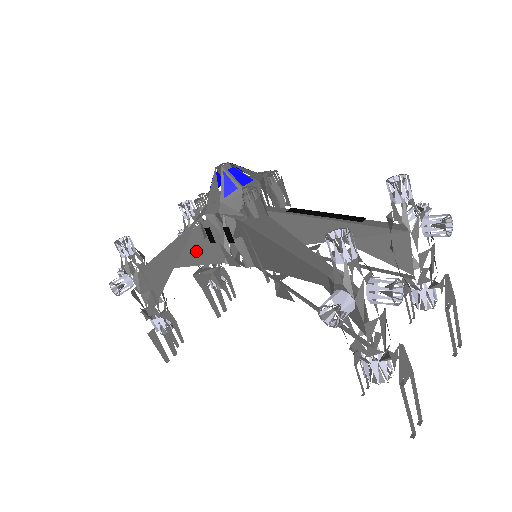
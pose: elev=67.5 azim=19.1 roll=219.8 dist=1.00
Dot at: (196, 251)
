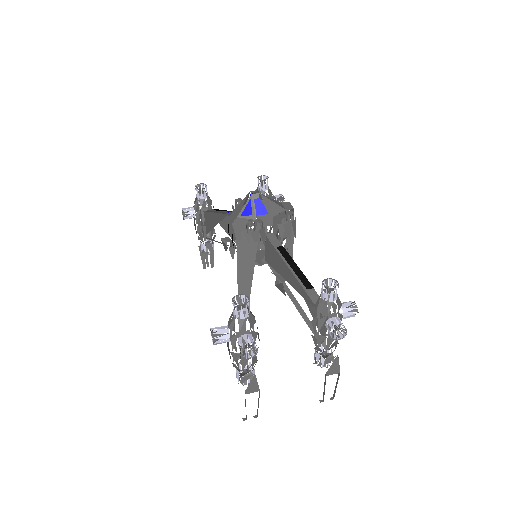
Dot at: (231, 226)
